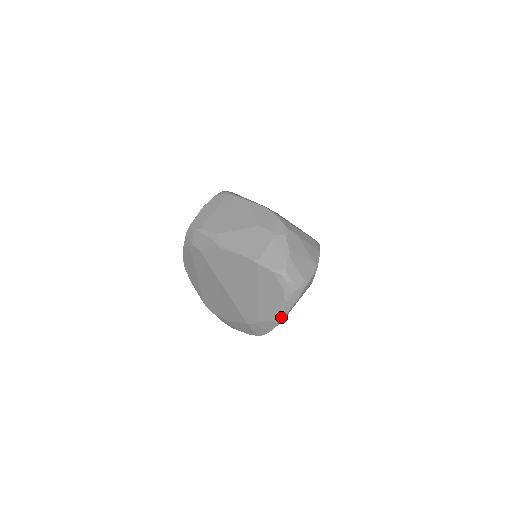
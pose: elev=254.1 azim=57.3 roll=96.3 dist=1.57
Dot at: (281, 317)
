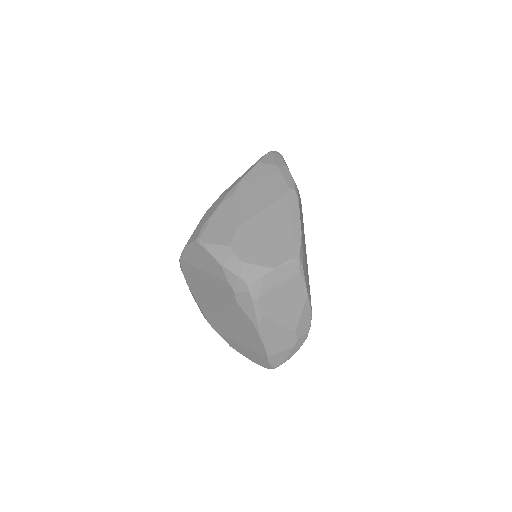
Dot at: occluded
